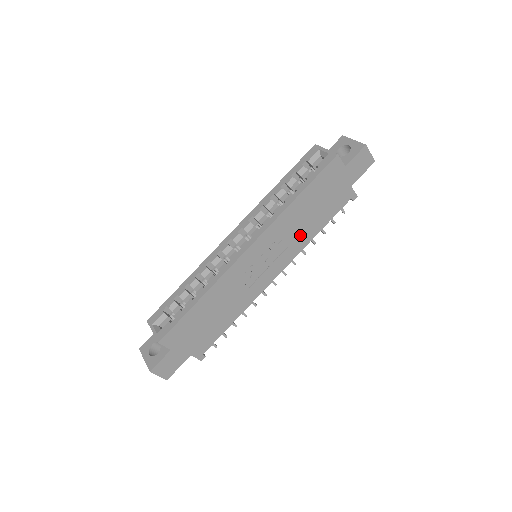
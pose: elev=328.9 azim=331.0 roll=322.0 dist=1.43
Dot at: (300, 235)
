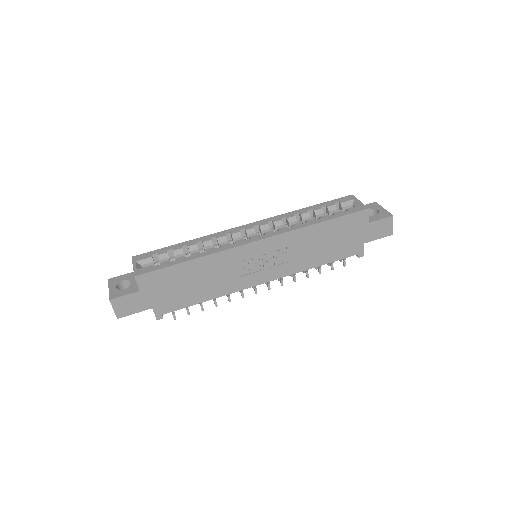
Dot at: (303, 258)
